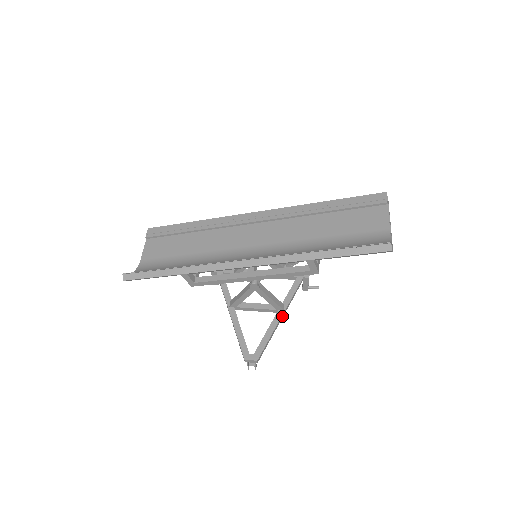
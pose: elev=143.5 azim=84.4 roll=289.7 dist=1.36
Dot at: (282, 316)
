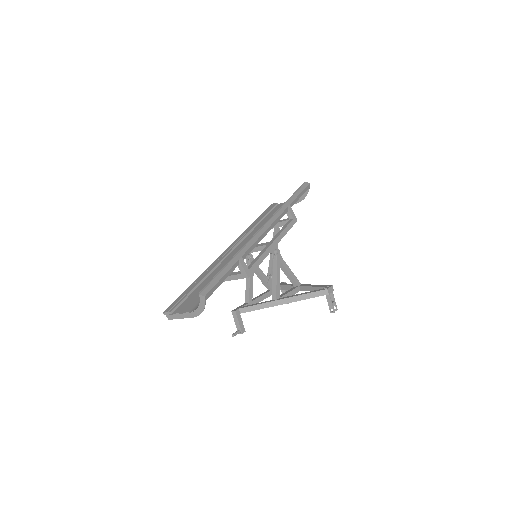
Dot at: occluded
